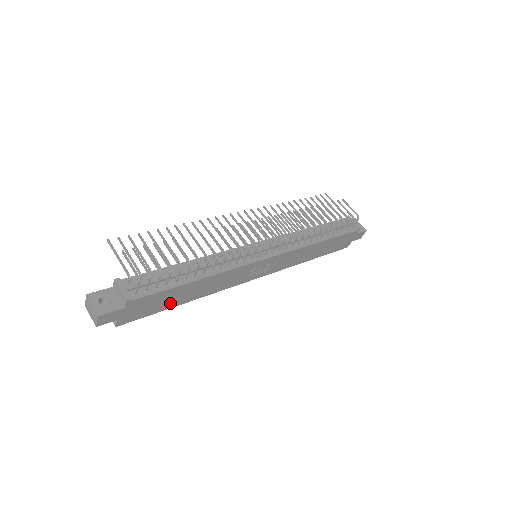
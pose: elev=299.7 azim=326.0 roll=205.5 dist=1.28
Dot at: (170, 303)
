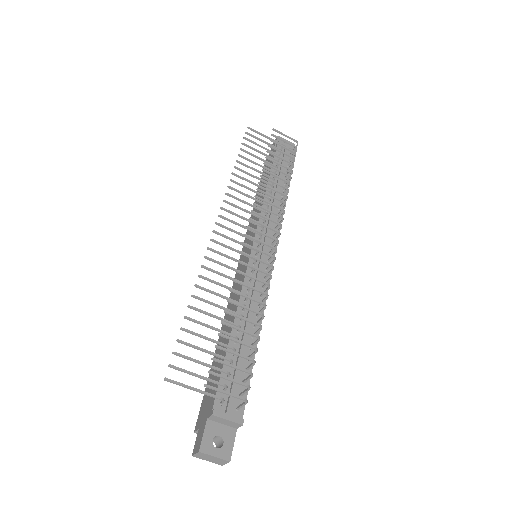
Dot at: occluded
